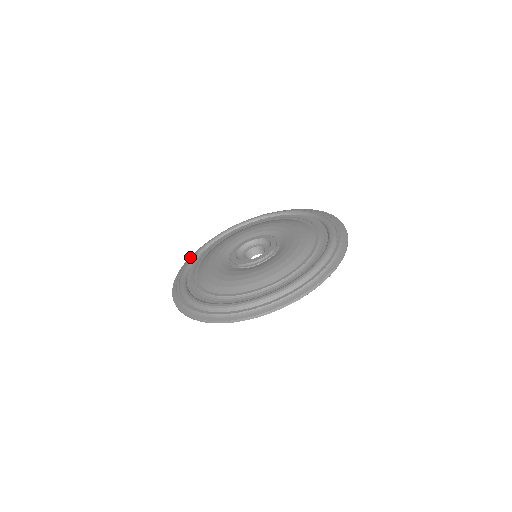
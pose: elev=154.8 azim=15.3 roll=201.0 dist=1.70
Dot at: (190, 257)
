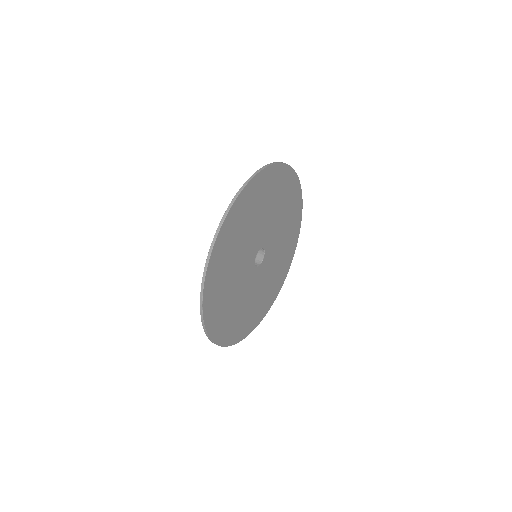
Dot at: occluded
